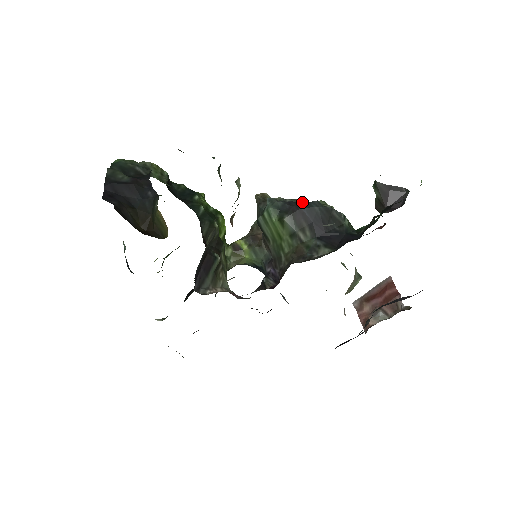
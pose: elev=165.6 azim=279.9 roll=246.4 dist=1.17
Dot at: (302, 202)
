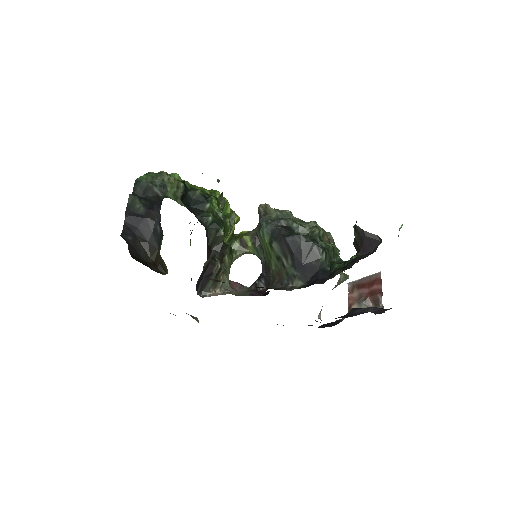
Dot at: (294, 224)
